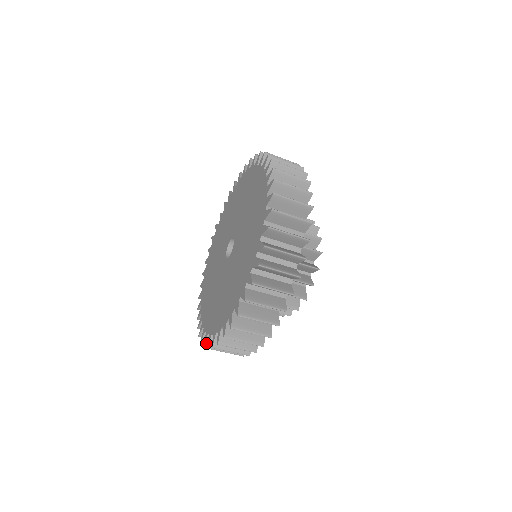
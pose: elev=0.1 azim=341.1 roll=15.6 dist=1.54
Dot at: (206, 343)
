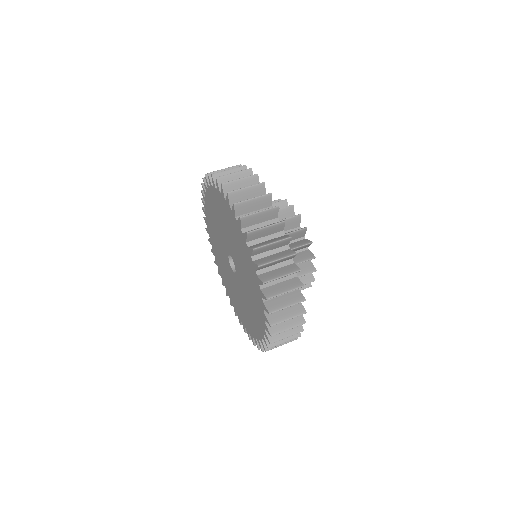
Dot at: (269, 339)
